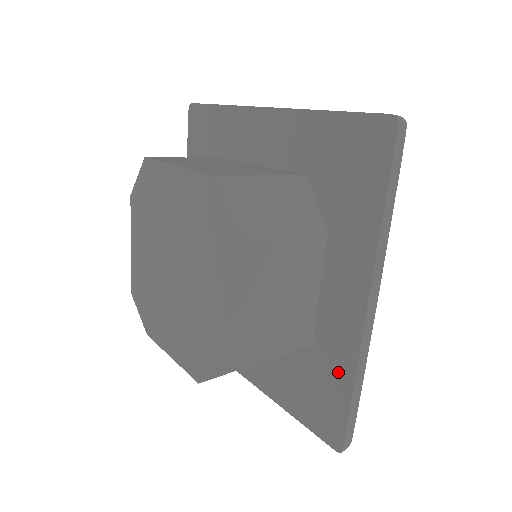
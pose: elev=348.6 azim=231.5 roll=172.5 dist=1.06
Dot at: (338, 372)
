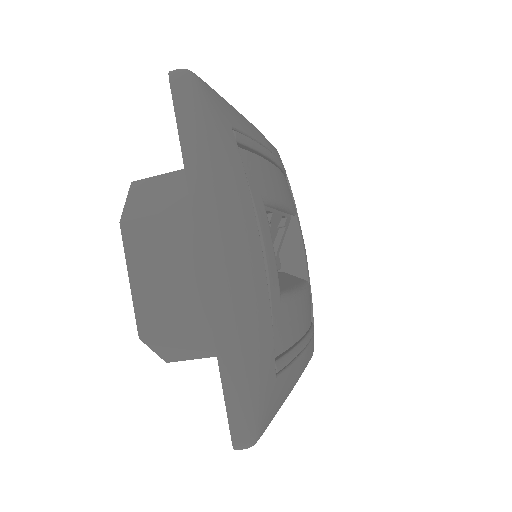
Dot at: occluded
